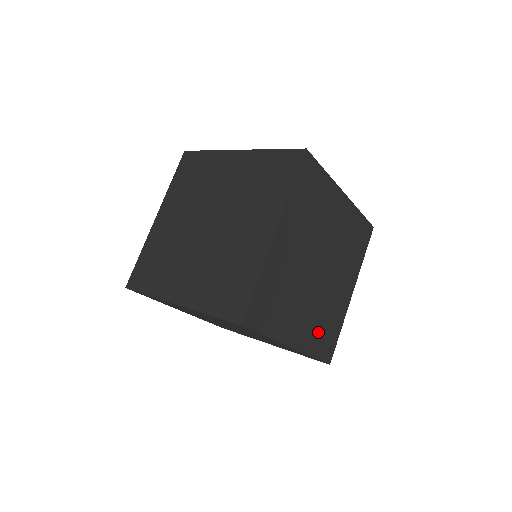
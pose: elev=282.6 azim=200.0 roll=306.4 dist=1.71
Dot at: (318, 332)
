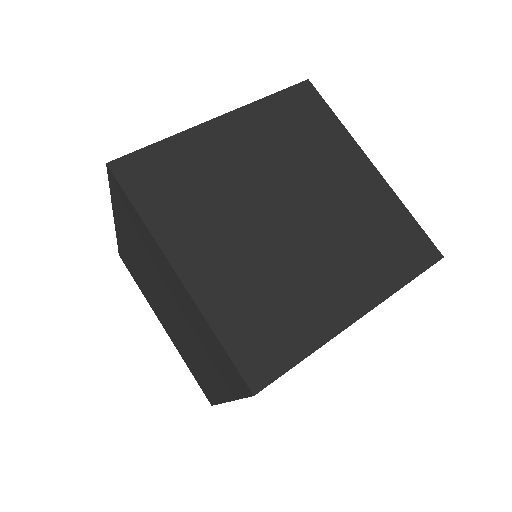
Dot at: occluded
